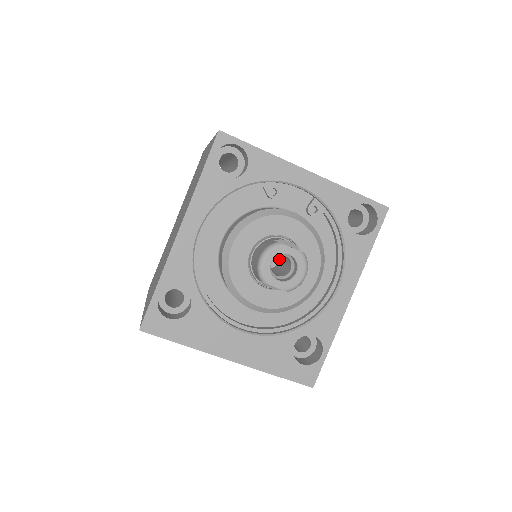
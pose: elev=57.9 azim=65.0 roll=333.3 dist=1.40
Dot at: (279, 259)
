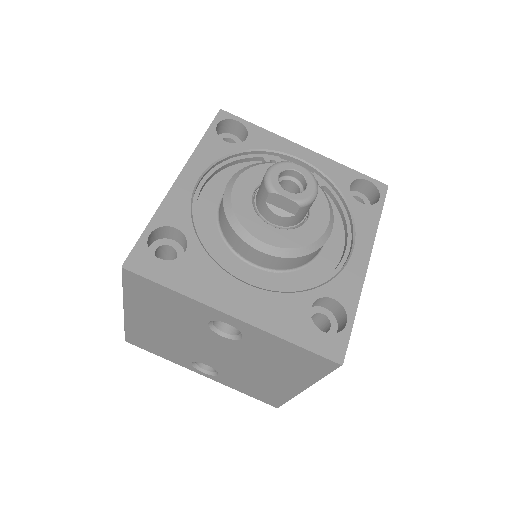
Dot at: occluded
